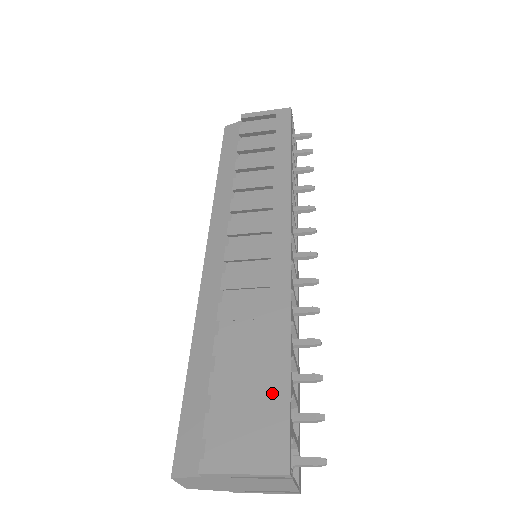
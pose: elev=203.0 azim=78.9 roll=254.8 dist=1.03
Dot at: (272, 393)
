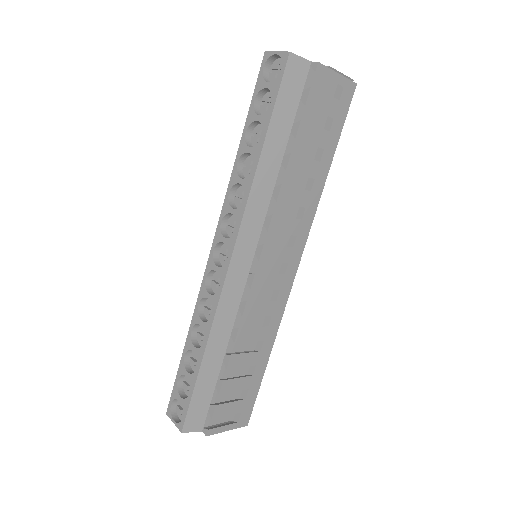
Dot at: (252, 388)
